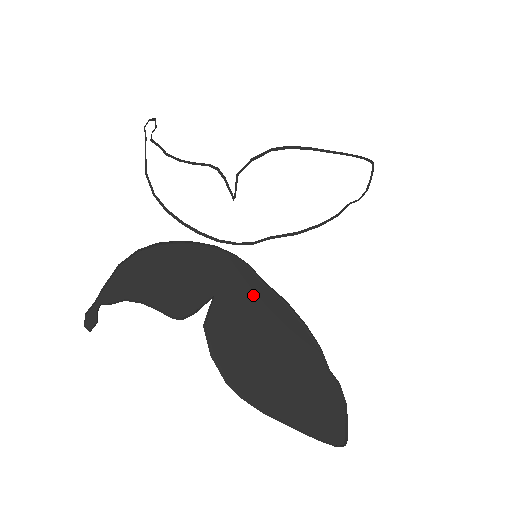
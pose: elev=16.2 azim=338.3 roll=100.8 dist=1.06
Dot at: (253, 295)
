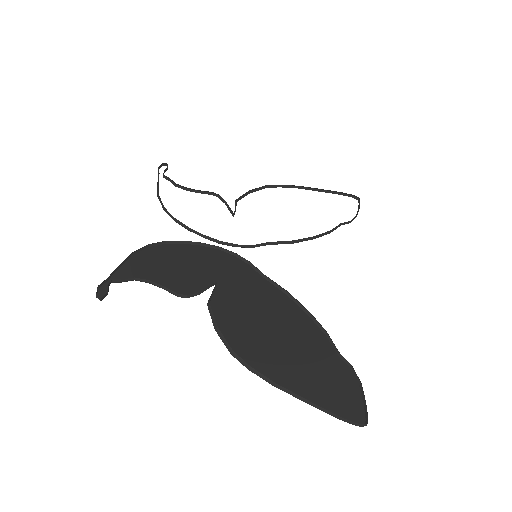
Dot at: (255, 286)
